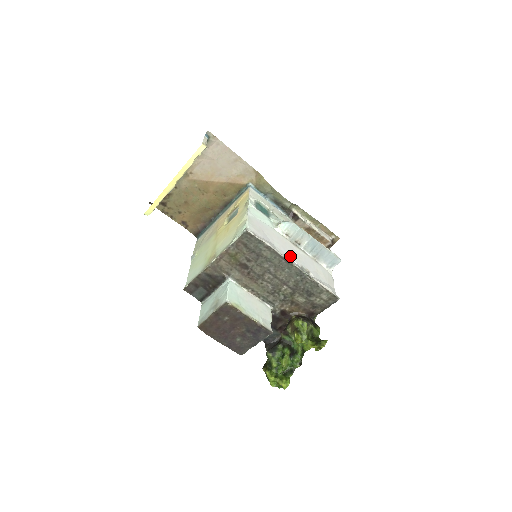
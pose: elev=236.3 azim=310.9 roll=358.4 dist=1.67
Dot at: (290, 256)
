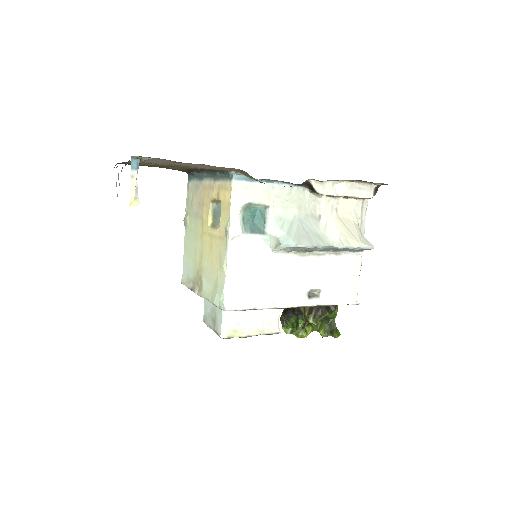
Dot at: (292, 290)
